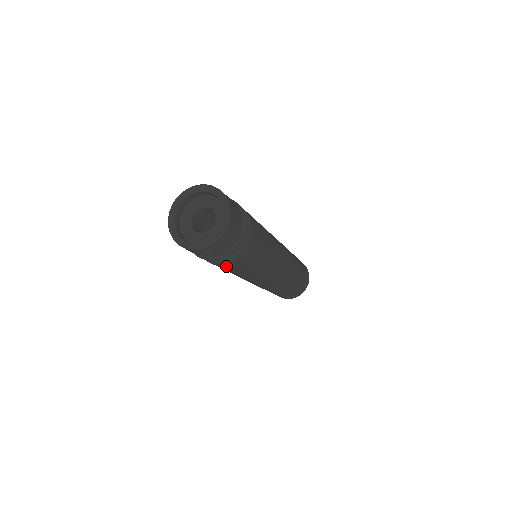
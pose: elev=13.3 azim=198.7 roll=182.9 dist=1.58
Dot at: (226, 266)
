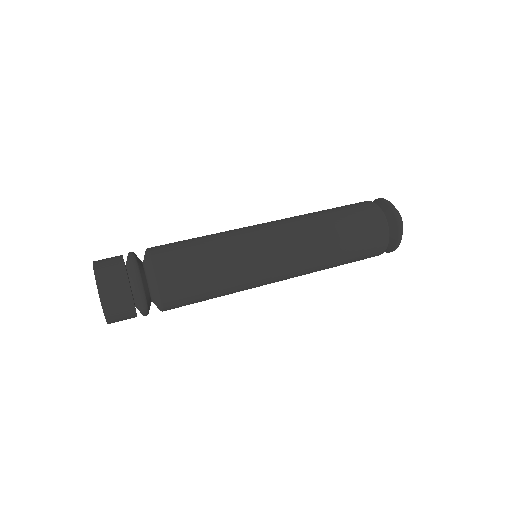
Dot at: occluded
